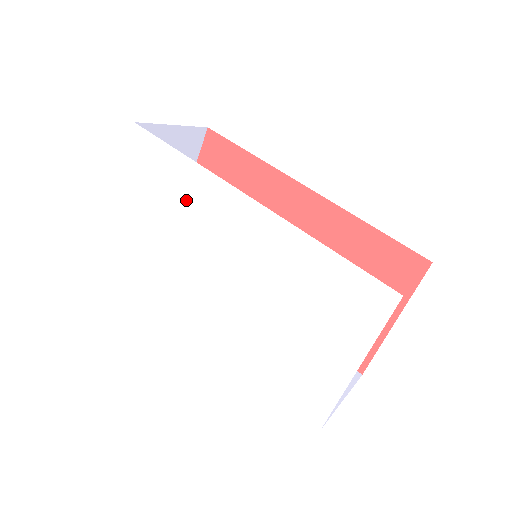
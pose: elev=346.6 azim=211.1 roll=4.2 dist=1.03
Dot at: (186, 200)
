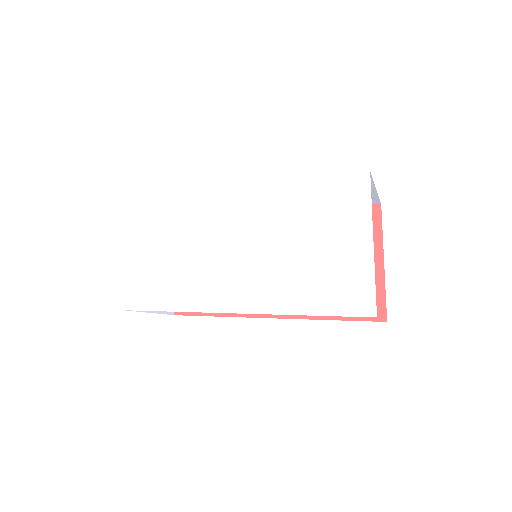
Dot at: (189, 219)
